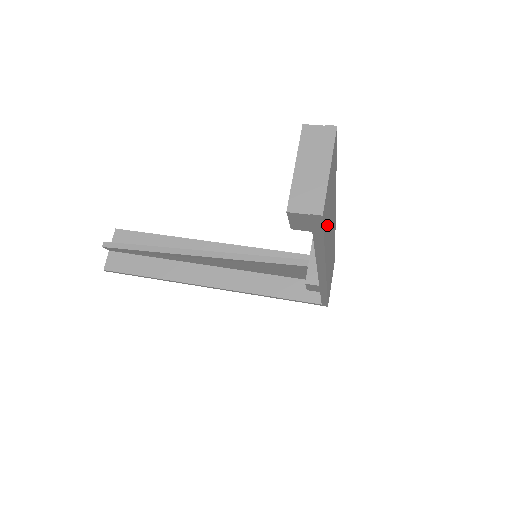
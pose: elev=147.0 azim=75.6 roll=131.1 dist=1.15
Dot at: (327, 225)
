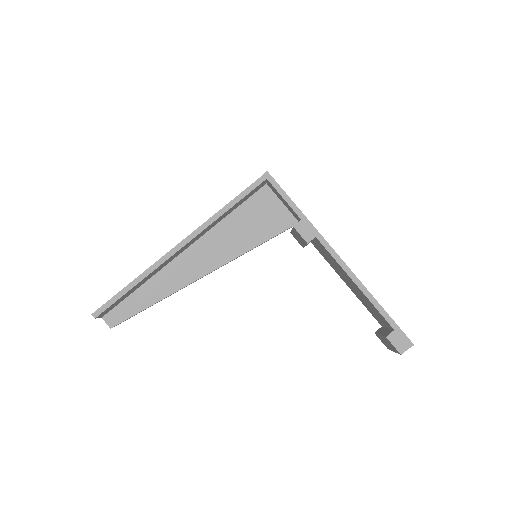
Dot at: occluded
